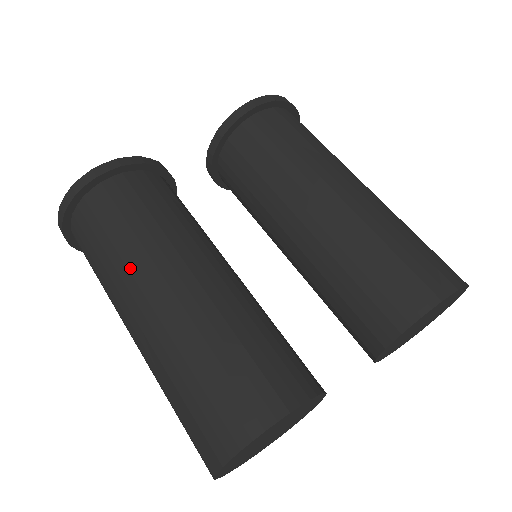
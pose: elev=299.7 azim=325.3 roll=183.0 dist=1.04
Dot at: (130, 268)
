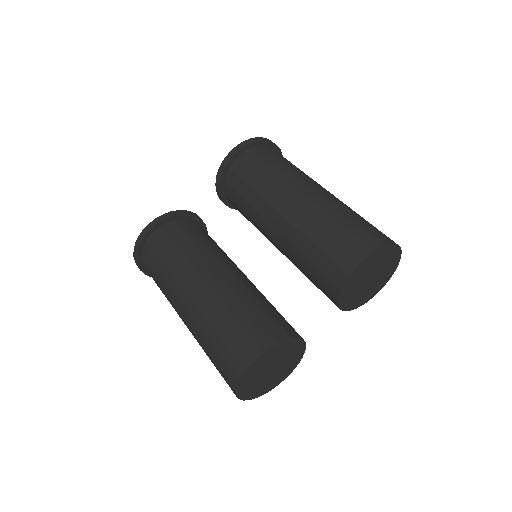
Dot at: (173, 285)
